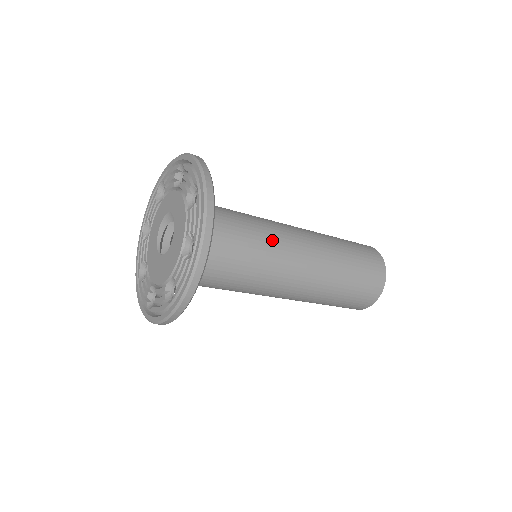
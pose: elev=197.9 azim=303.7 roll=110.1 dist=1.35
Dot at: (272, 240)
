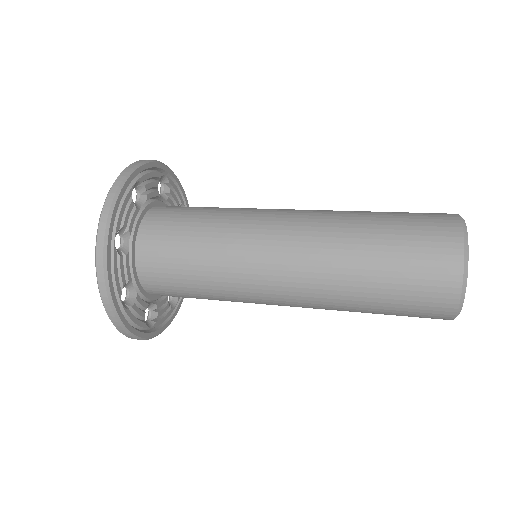
Dot at: (232, 263)
